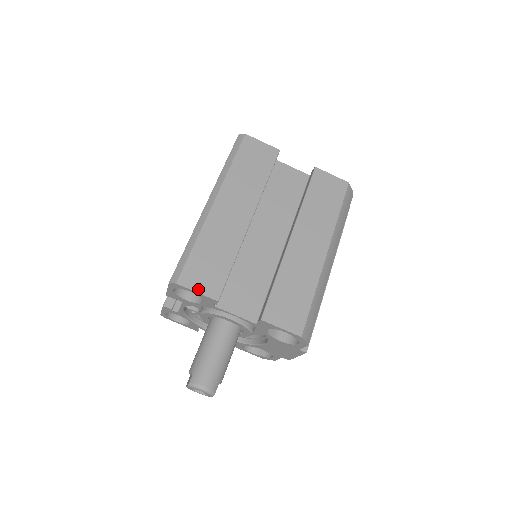
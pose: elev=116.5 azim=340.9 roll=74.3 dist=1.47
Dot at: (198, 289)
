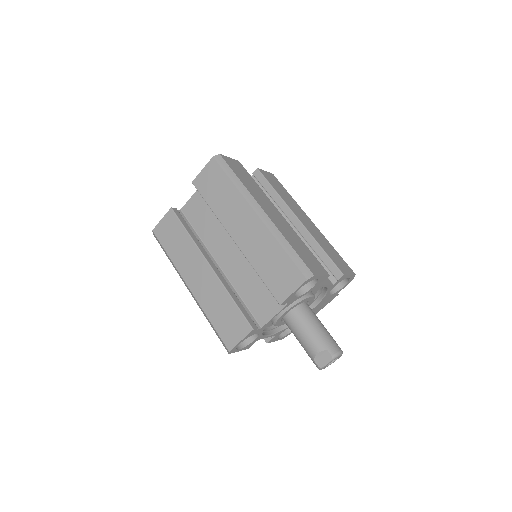
Dot at: (320, 273)
